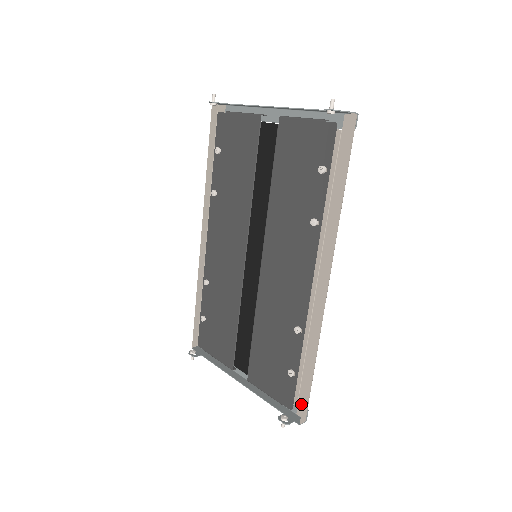
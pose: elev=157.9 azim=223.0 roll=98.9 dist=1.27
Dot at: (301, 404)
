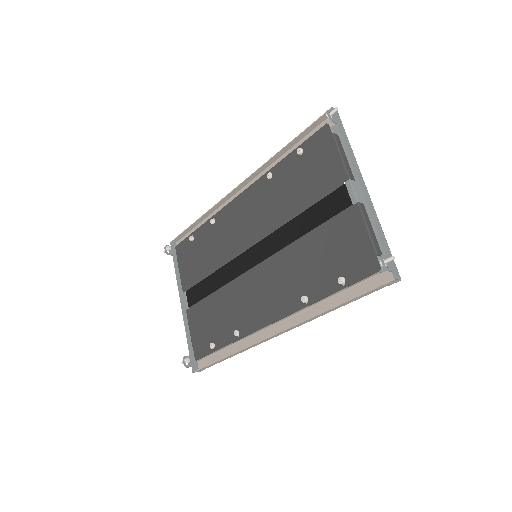
Dot at: (204, 362)
